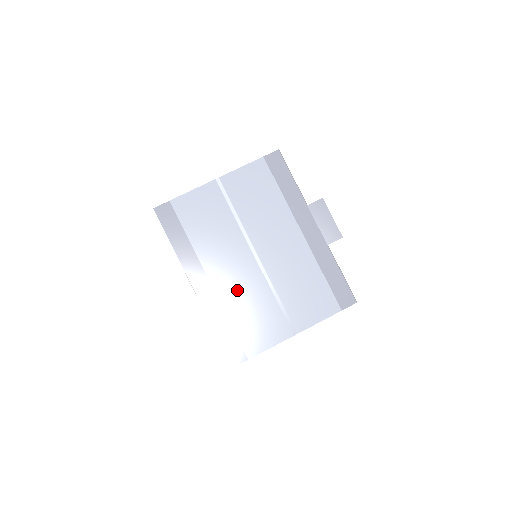
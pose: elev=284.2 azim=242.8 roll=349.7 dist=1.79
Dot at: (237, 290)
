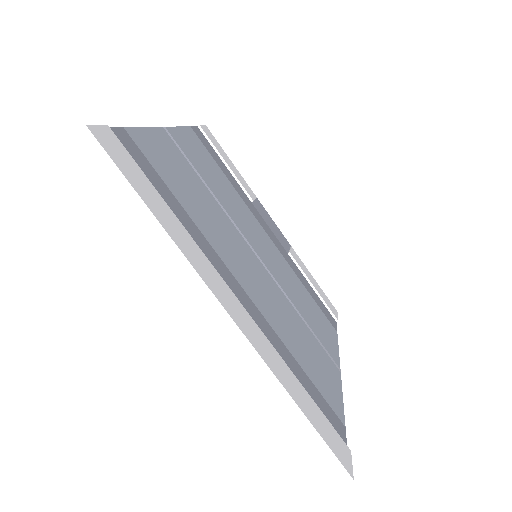
Dot at: (273, 307)
